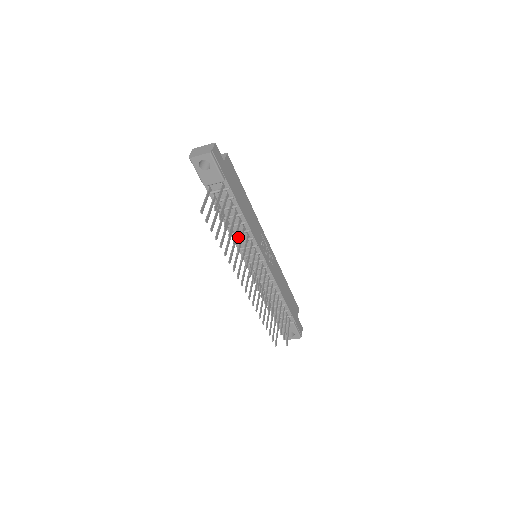
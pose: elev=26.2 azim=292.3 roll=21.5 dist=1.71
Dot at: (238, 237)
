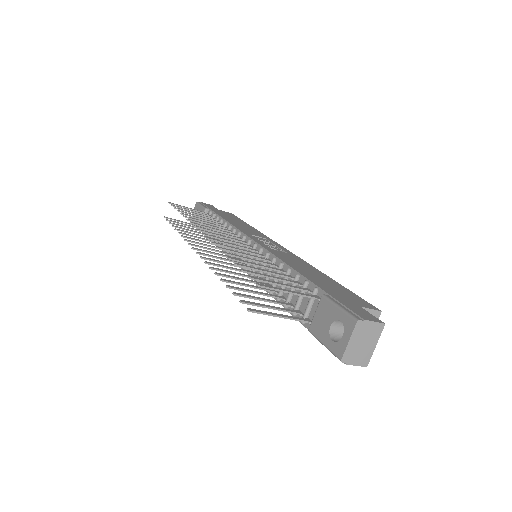
Dot at: occluded
